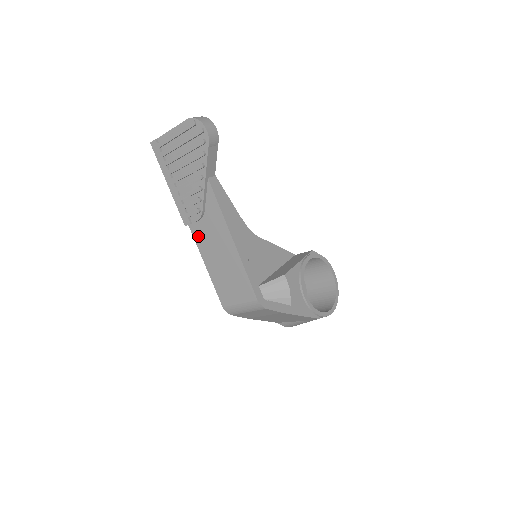
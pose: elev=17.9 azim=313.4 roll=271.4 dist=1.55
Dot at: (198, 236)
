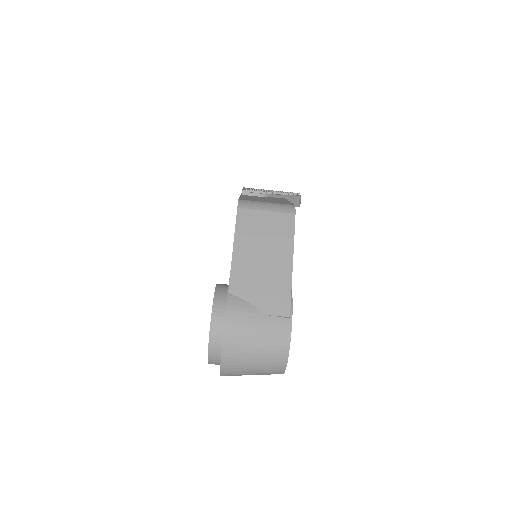
Dot at: occluded
